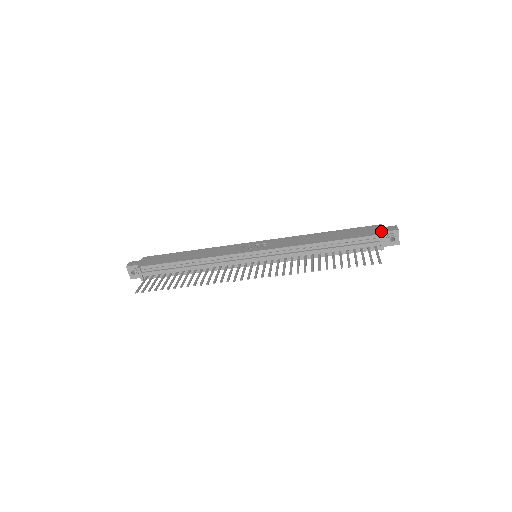
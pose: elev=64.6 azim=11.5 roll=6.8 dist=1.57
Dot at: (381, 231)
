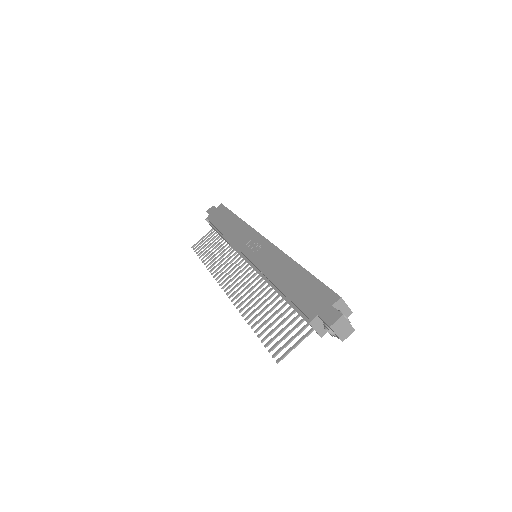
Dot at: (318, 313)
